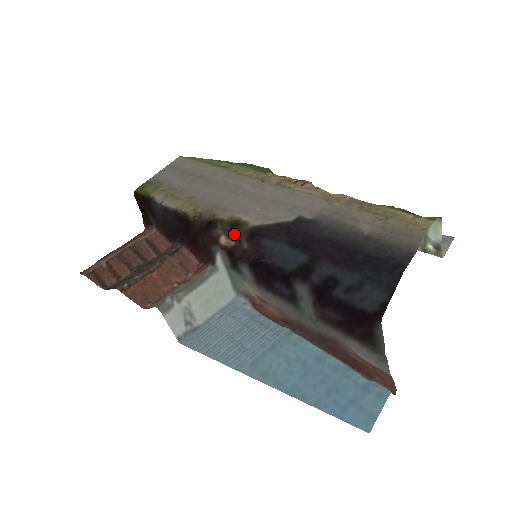
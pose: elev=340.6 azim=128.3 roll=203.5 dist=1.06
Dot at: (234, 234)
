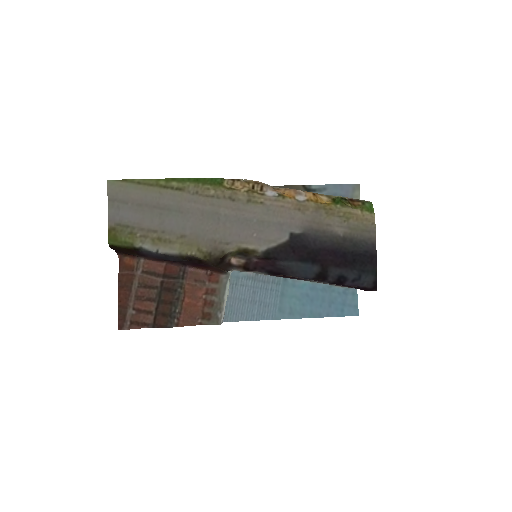
Dot at: (243, 256)
